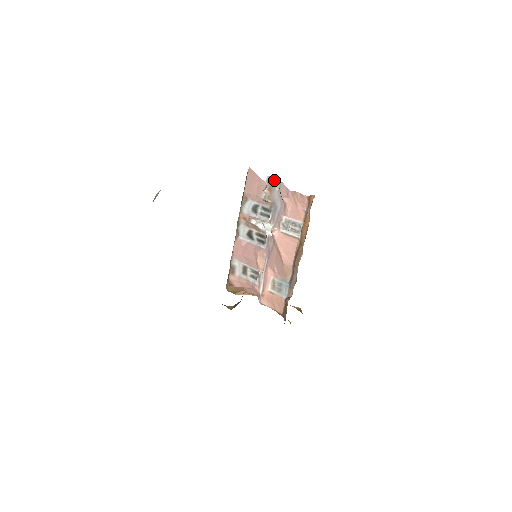
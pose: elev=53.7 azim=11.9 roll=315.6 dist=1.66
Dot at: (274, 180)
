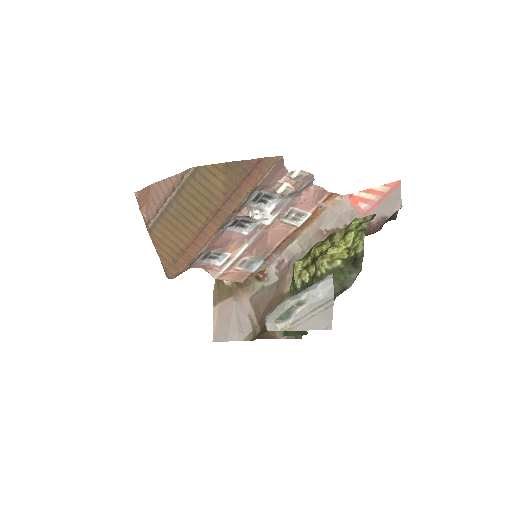
Dot at: (309, 177)
